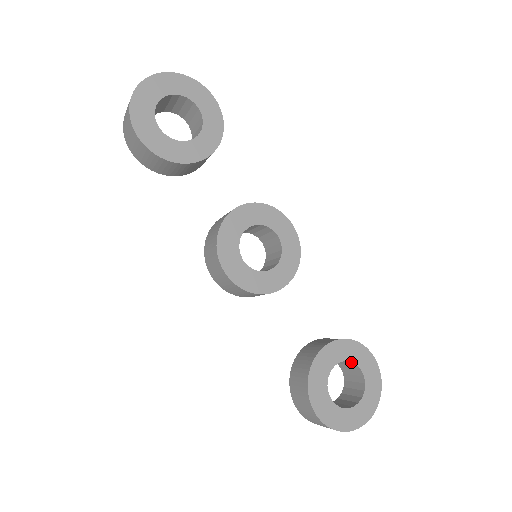
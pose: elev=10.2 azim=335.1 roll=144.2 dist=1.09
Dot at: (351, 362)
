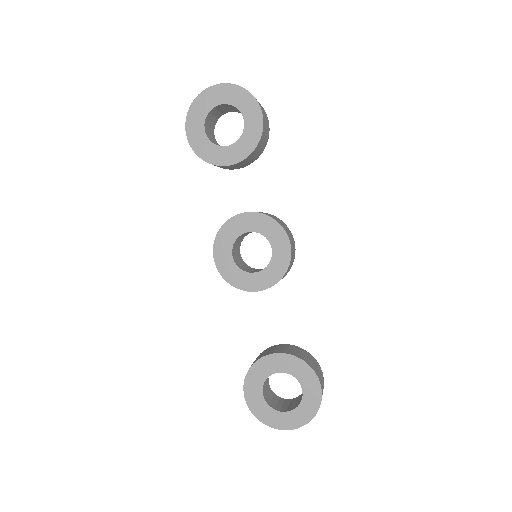
Dot at: (297, 378)
